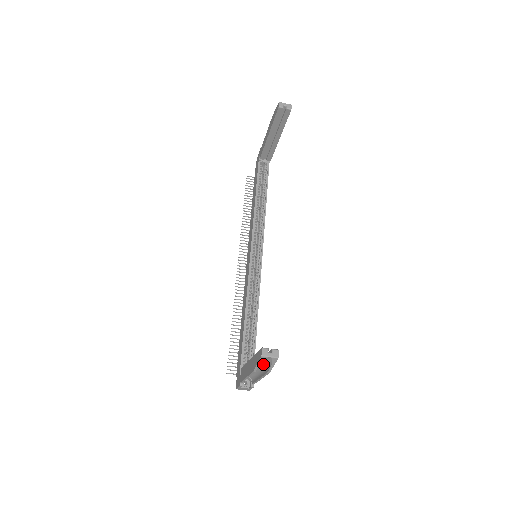
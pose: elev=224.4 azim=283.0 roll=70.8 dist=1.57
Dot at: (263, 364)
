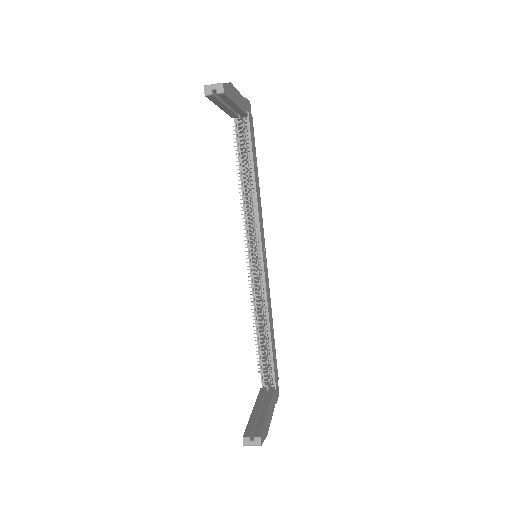
Dot at: occluded
